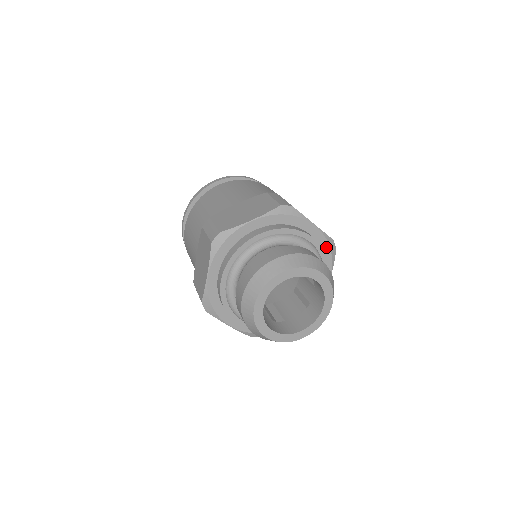
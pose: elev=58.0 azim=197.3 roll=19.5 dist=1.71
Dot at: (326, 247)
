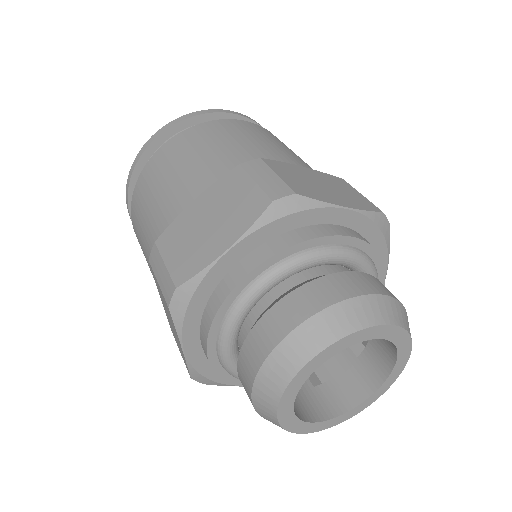
Dot at: (372, 230)
